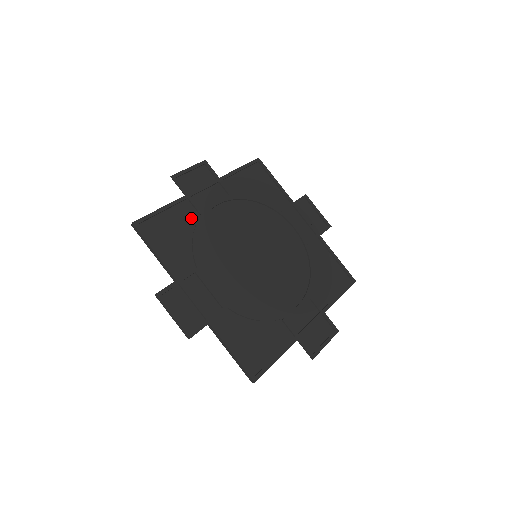
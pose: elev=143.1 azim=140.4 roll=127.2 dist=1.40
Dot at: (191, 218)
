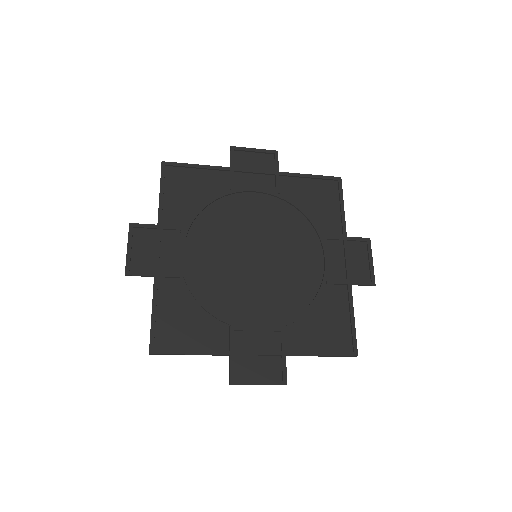
Dot at: (219, 188)
